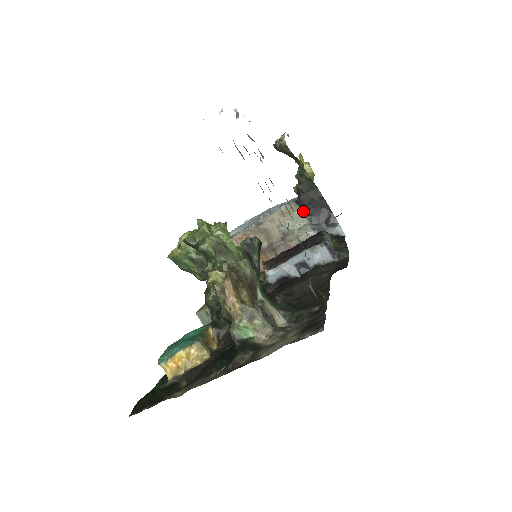
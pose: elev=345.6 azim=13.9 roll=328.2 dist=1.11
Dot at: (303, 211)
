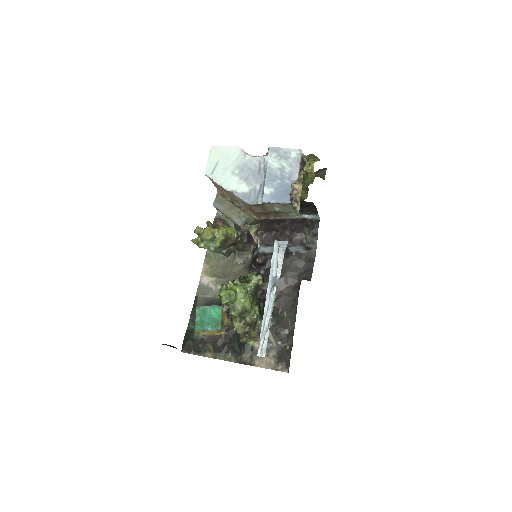
Dot at: occluded
